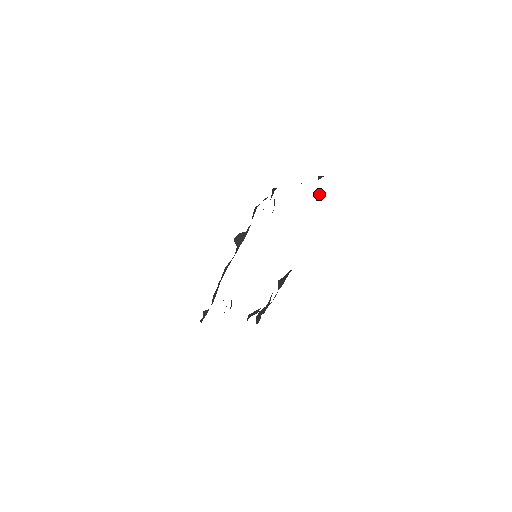
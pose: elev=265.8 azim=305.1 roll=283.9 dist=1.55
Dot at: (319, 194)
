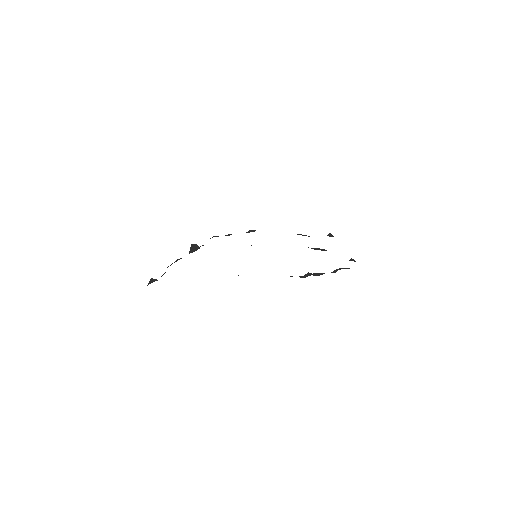
Dot at: occluded
